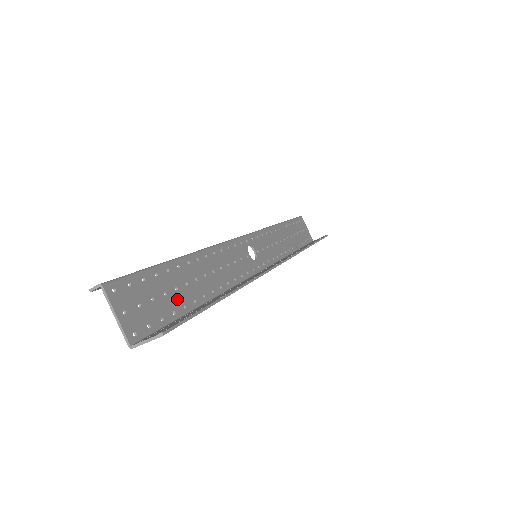
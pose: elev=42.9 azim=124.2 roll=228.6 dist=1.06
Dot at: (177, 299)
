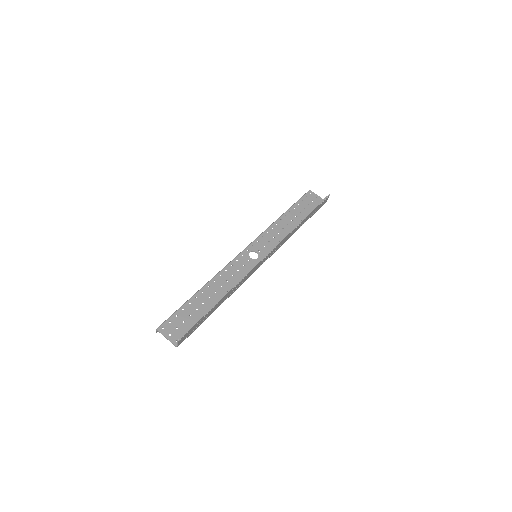
Dot at: (198, 314)
